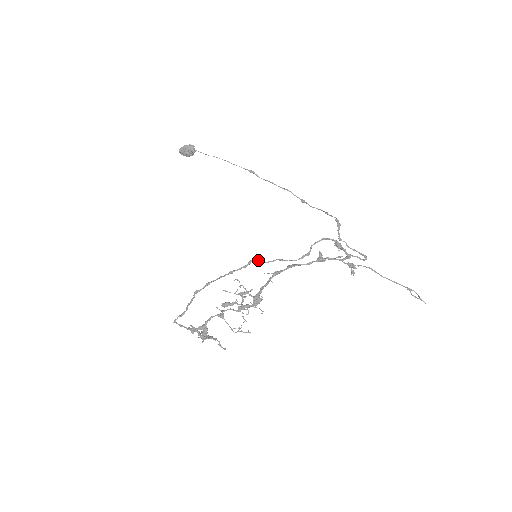
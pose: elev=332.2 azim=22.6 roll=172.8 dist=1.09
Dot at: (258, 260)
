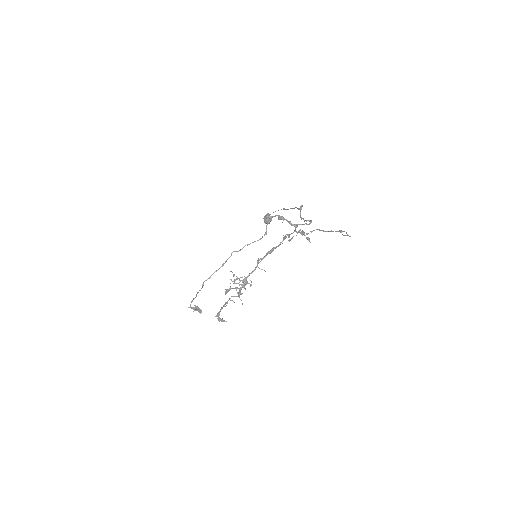
Dot at: (237, 251)
